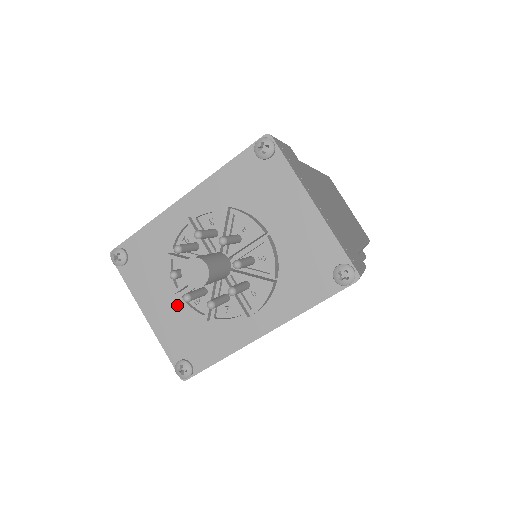
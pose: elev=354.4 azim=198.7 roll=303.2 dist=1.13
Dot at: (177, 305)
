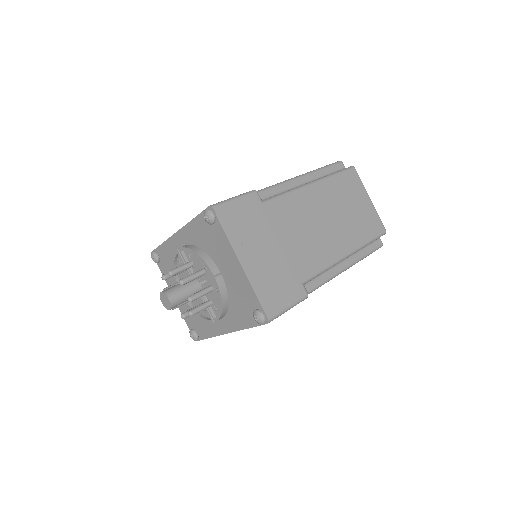
Dot at: occluded
